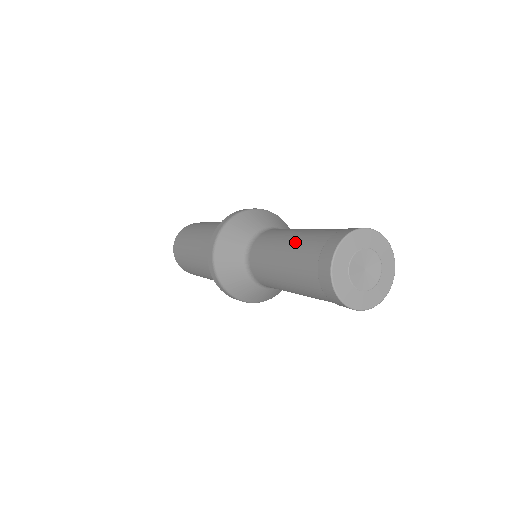
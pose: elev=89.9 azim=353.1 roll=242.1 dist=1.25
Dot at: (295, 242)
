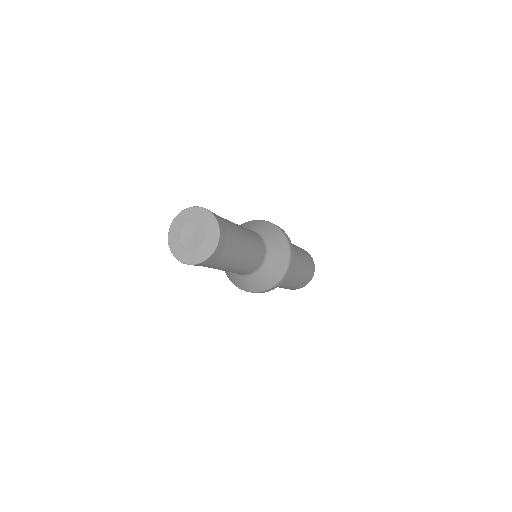
Dot at: occluded
